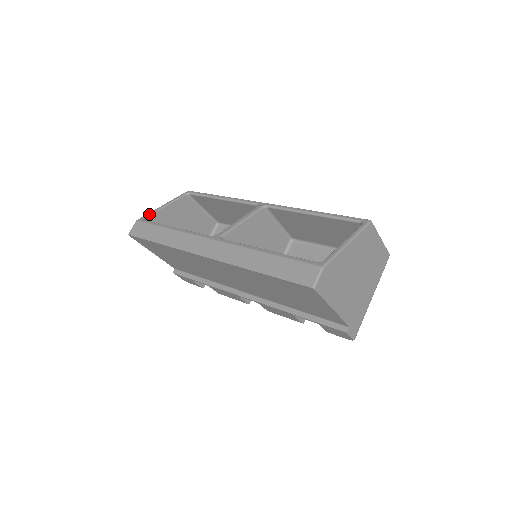
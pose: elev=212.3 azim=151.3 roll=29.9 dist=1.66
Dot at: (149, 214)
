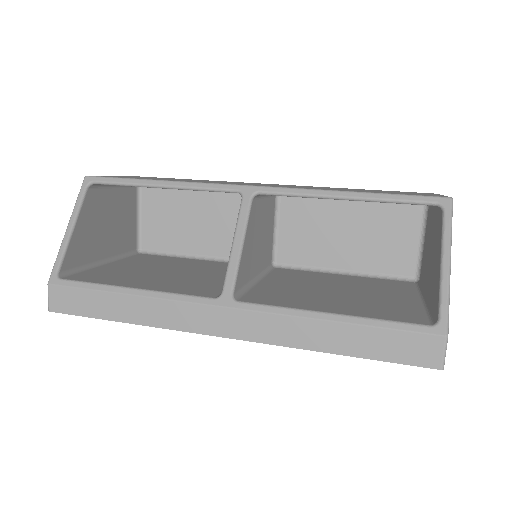
Dot at: (59, 261)
